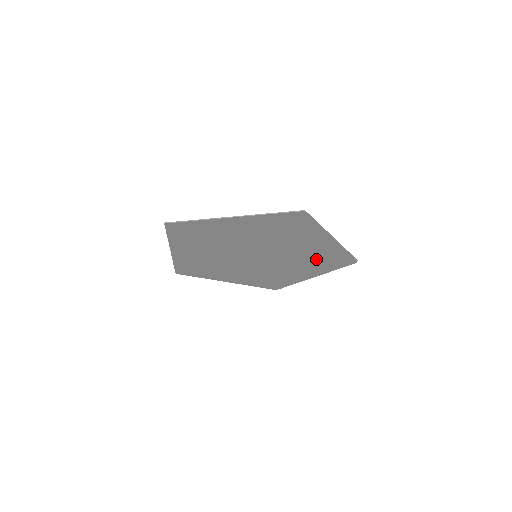
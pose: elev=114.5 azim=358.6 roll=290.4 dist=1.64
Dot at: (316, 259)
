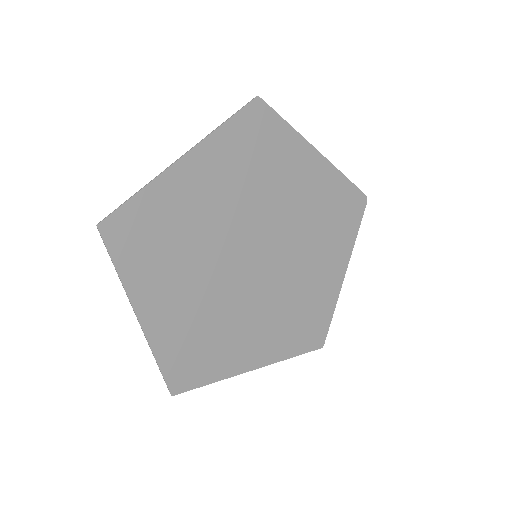
Dot at: (324, 219)
